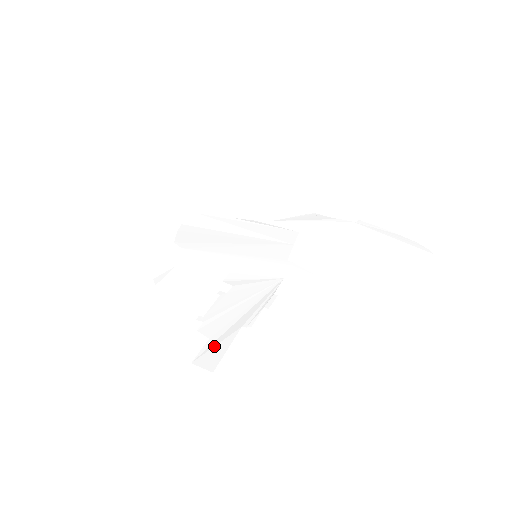
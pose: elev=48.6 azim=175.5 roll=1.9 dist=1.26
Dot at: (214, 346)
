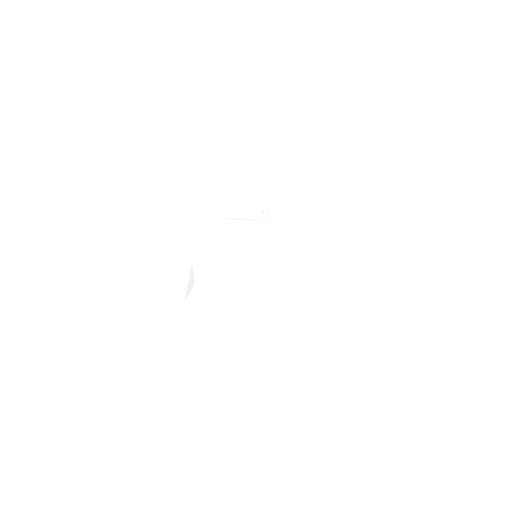
Dot at: (268, 354)
